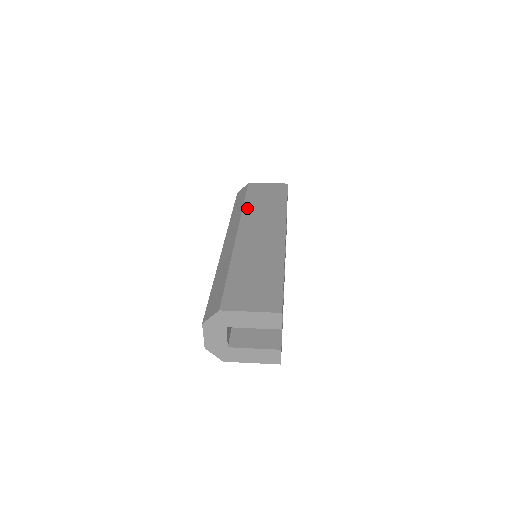
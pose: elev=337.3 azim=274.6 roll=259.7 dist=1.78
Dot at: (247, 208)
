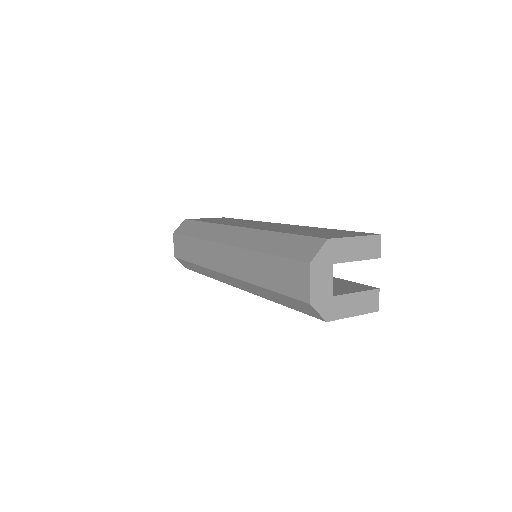
Dot at: (216, 222)
